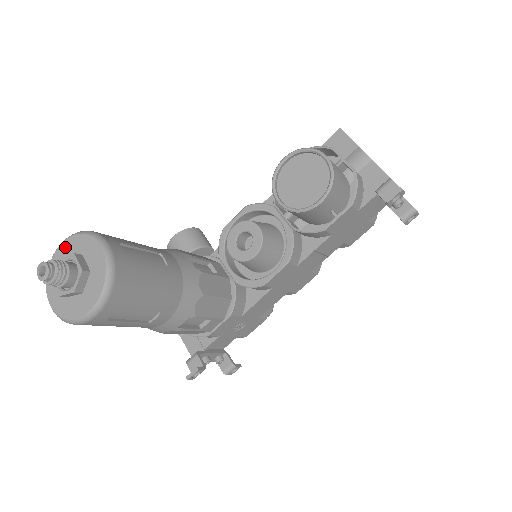
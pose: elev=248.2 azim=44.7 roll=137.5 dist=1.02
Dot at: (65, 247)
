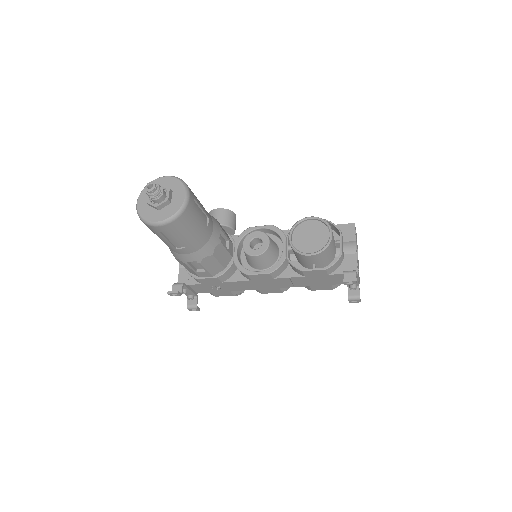
Dot at: (166, 180)
